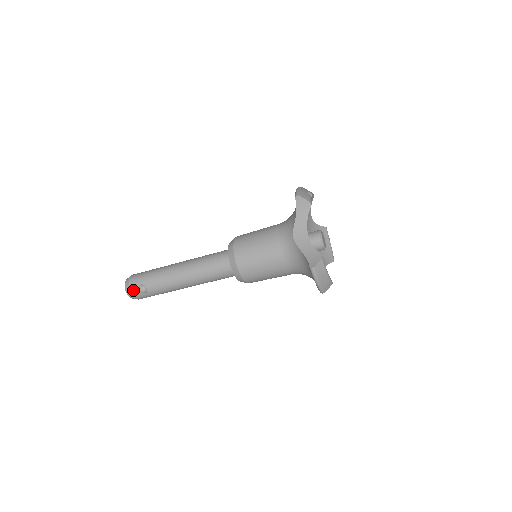
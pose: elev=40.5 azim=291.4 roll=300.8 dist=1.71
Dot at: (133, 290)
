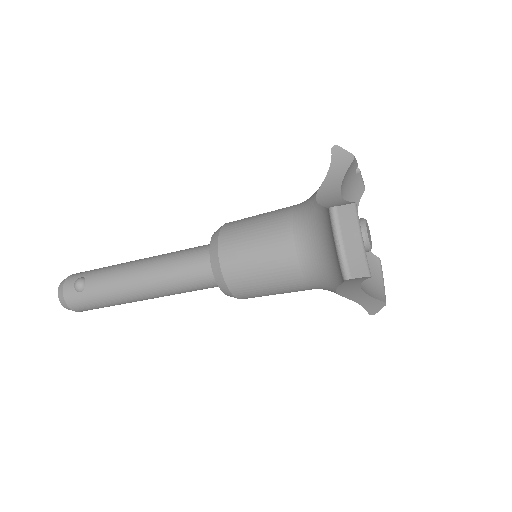
Dot at: (67, 285)
